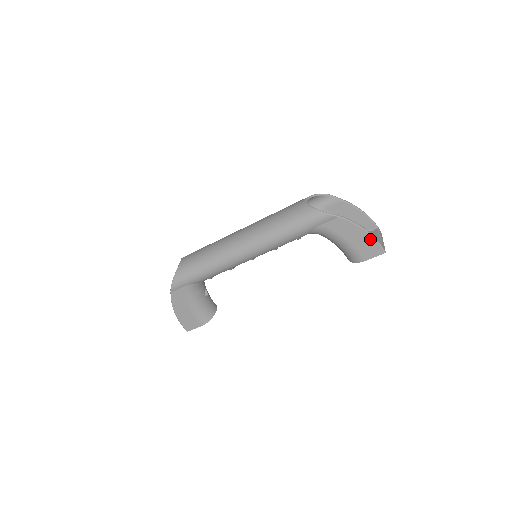
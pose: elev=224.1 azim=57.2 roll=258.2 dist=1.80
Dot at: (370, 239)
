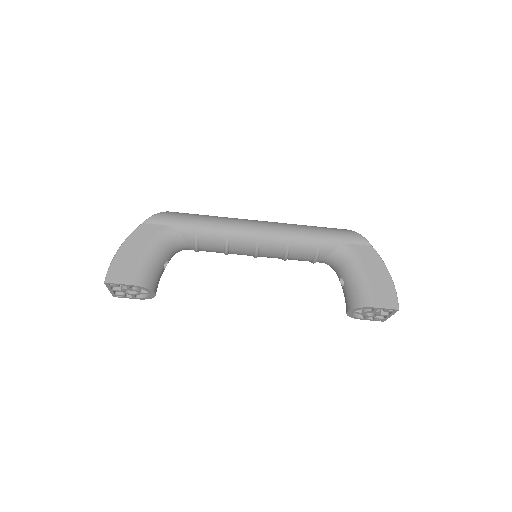
Dot at: (390, 285)
